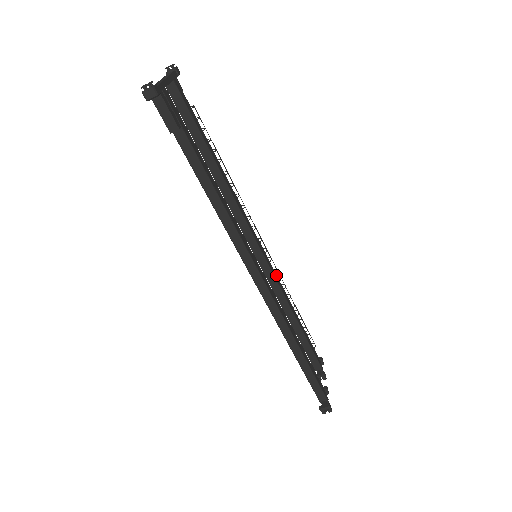
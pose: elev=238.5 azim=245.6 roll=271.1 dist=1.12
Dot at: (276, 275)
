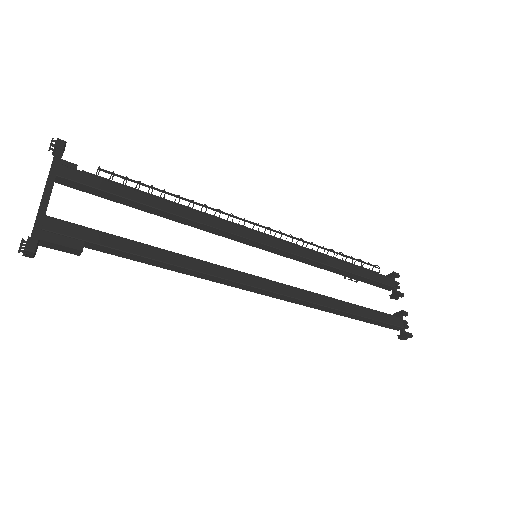
Dot at: (294, 246)
